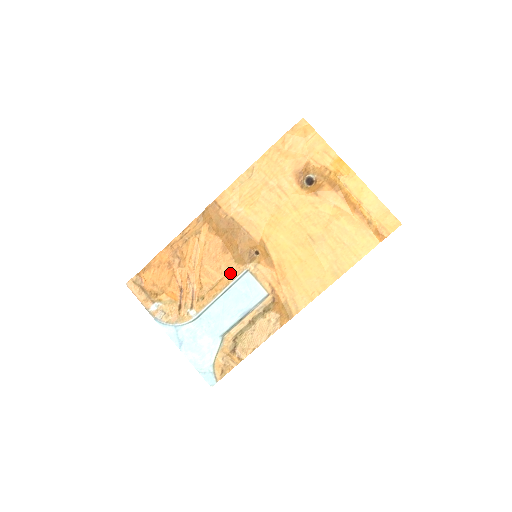
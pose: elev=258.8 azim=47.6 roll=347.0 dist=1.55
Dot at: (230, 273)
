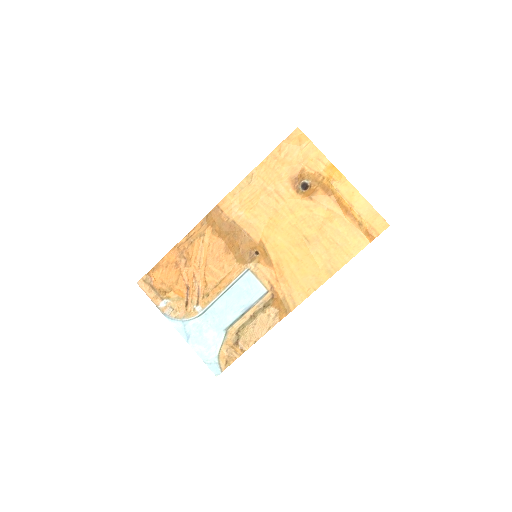
Dot at: (232, 272)
